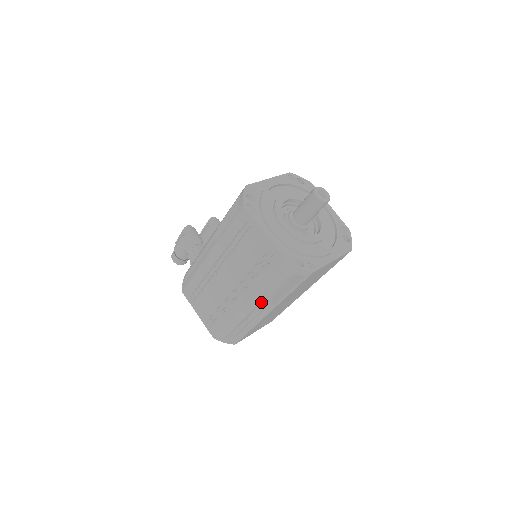
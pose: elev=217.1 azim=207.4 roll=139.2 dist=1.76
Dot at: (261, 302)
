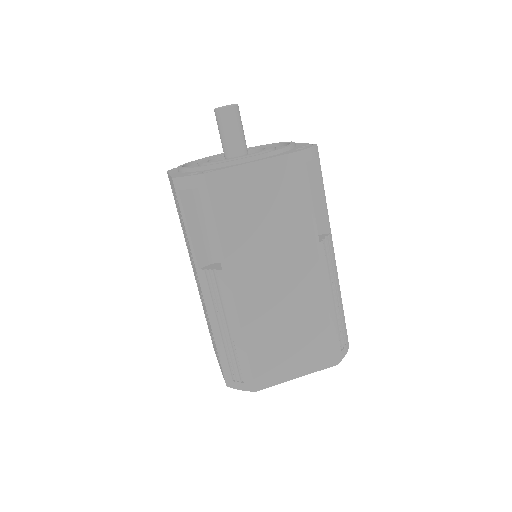
Dot at: (208, 272)
